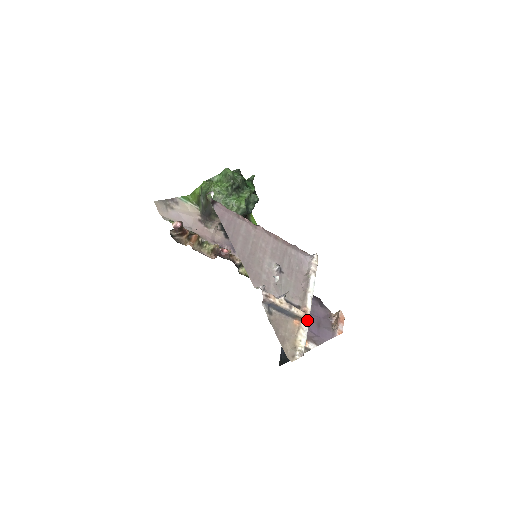
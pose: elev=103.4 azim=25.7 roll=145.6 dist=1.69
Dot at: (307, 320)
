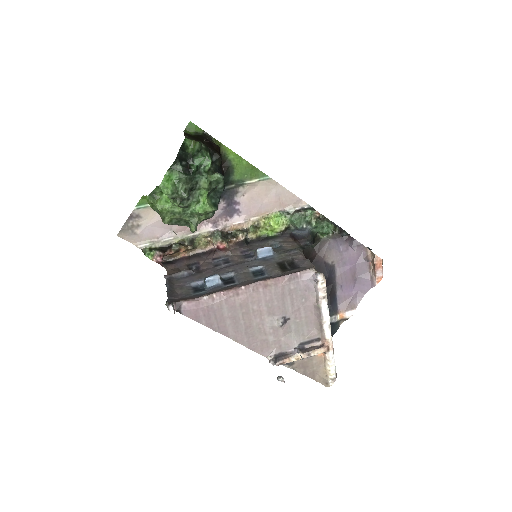
Dot at: (331, 350)
